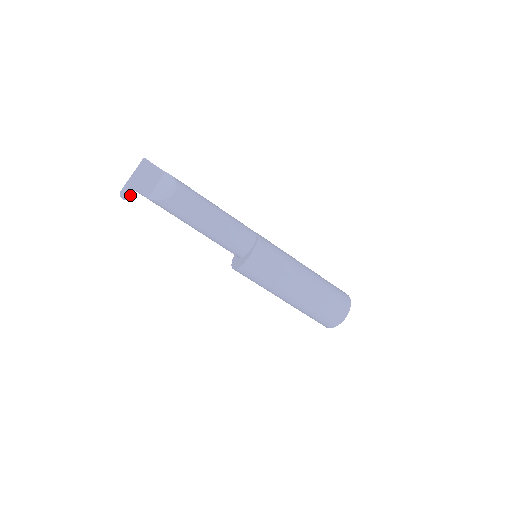
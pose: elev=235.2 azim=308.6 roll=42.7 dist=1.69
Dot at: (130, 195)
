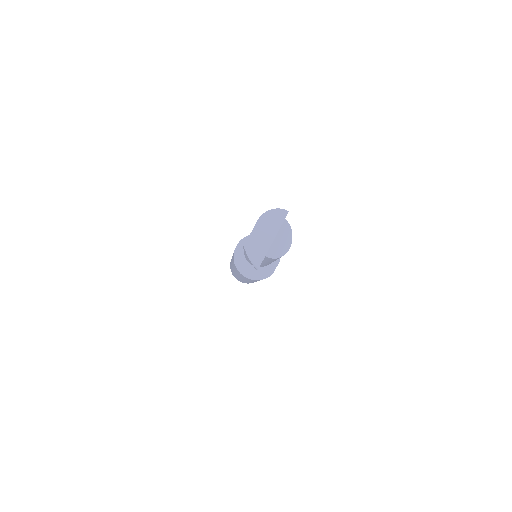
Dot at: occluded
